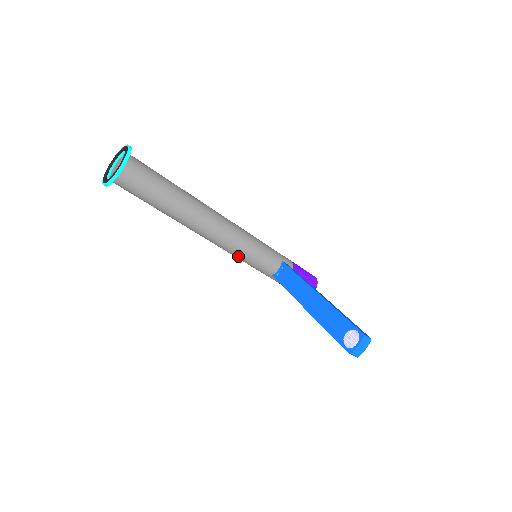
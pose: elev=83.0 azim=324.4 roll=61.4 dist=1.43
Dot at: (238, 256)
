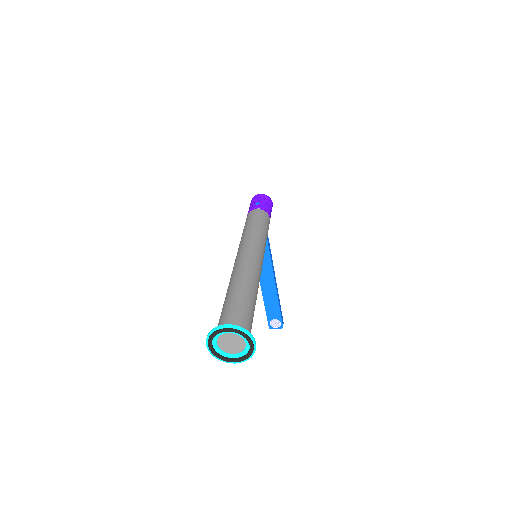
Dot at: occluded
